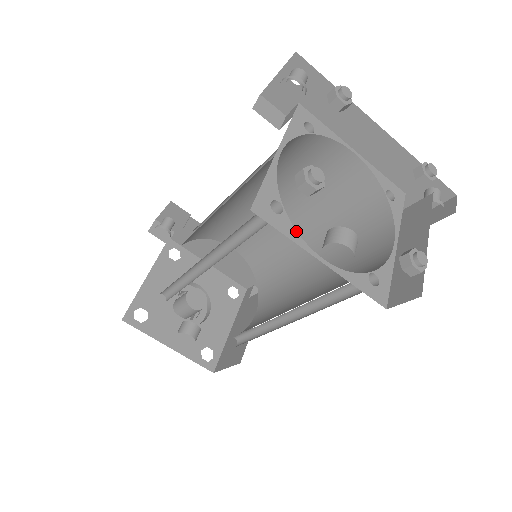
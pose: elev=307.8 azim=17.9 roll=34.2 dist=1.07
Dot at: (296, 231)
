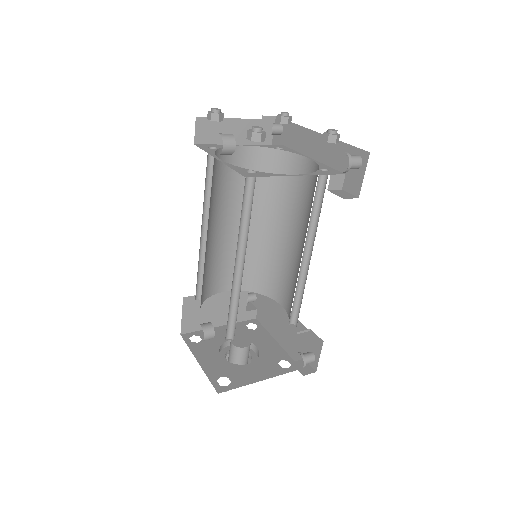
Dot at: (214, 152)
